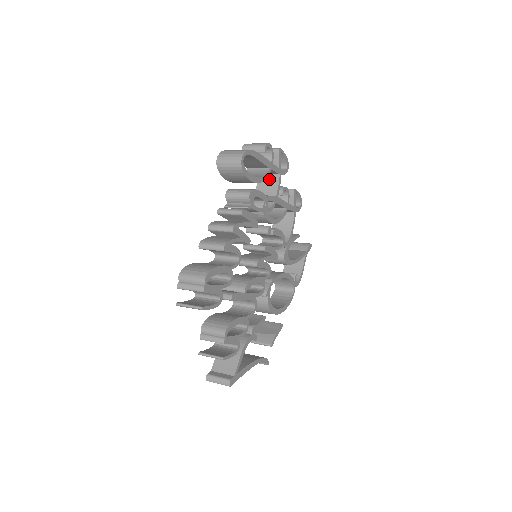
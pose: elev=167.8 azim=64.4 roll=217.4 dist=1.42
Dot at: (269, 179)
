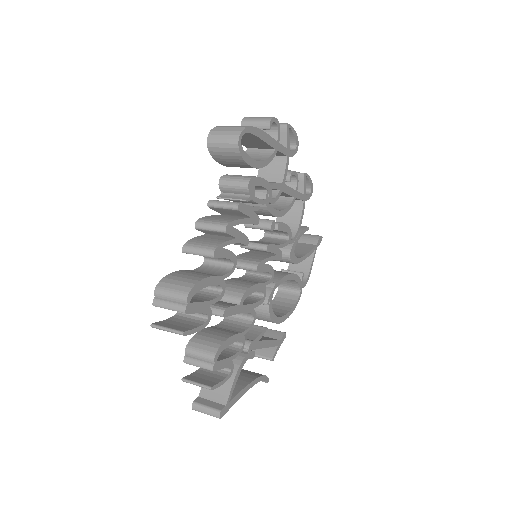
Dot at: (274, 161)
